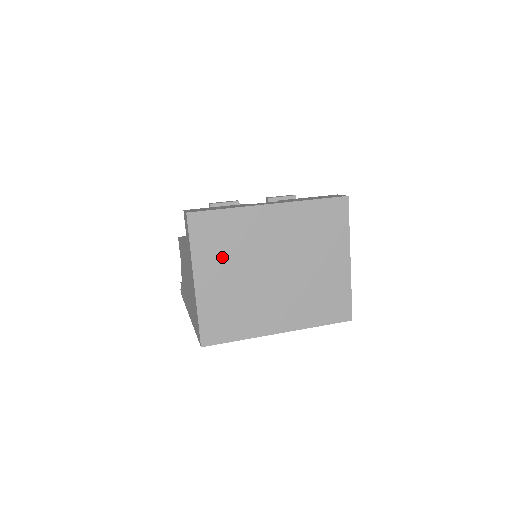
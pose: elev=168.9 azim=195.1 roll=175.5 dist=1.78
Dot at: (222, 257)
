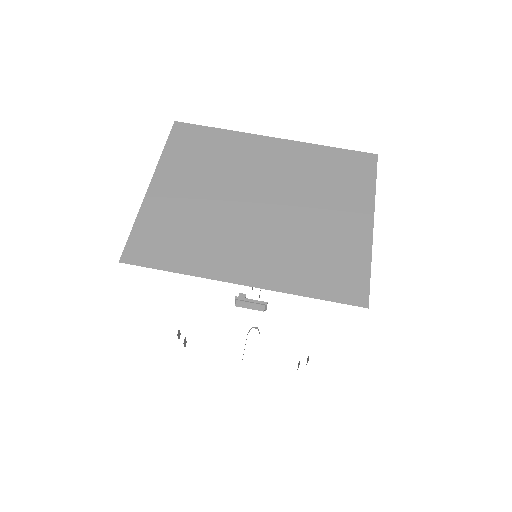
Dot at: (196, 170)
